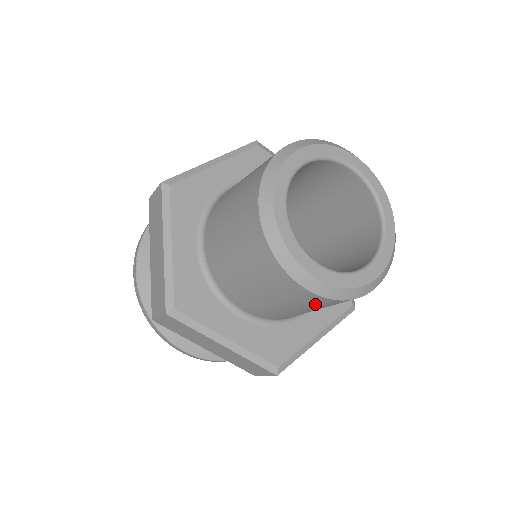
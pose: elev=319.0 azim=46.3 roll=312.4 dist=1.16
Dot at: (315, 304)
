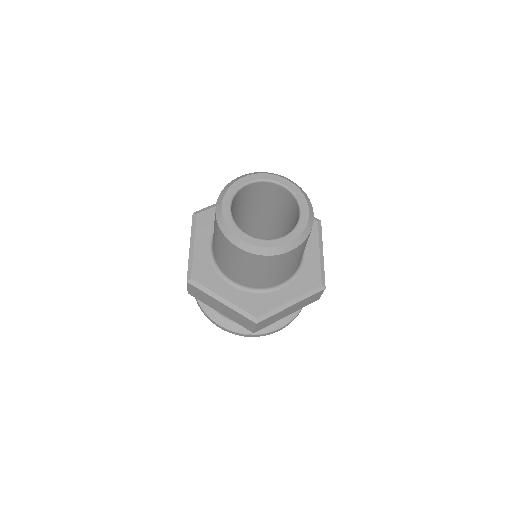
Dot at: (301, 249)
